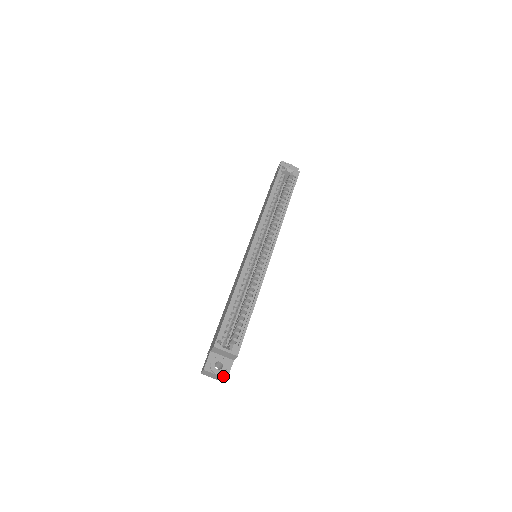
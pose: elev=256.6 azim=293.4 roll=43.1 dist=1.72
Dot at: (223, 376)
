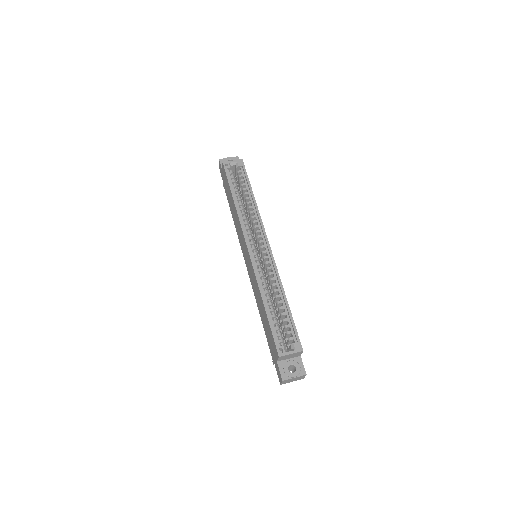
Dot at: (301, 375)
